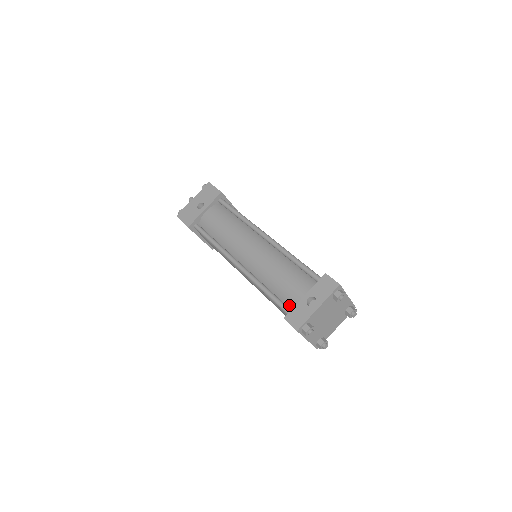
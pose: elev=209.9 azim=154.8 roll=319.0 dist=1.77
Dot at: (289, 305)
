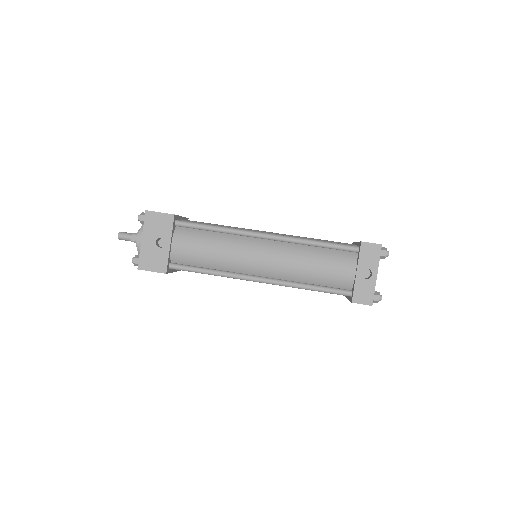
Dot at: (342, 287)
